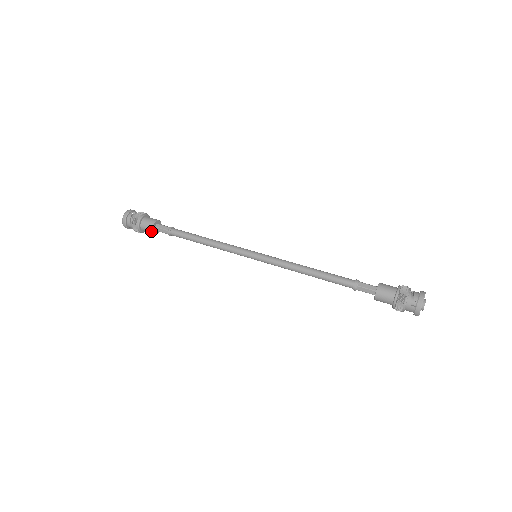
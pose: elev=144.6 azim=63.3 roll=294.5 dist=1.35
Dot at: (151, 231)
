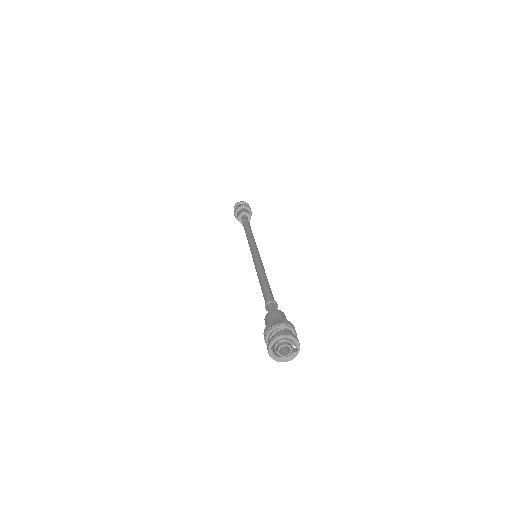
Dot at: (239, 221)
